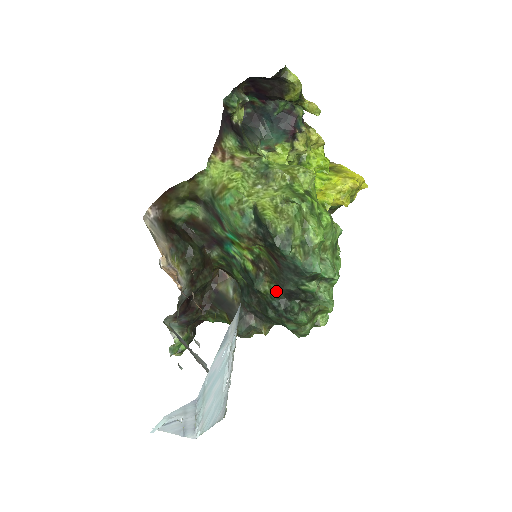
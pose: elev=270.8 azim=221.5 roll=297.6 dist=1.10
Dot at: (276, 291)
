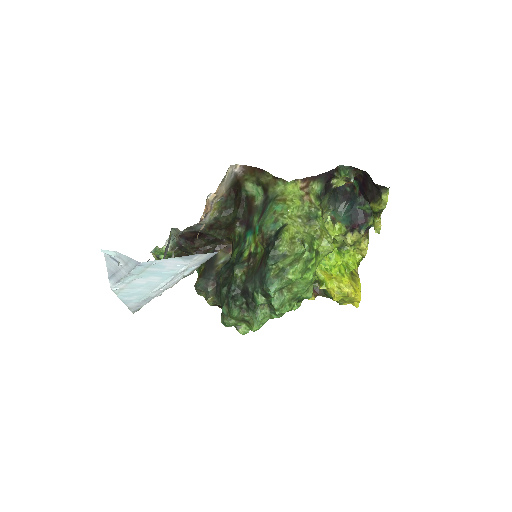
Dot at: (241, 282)
